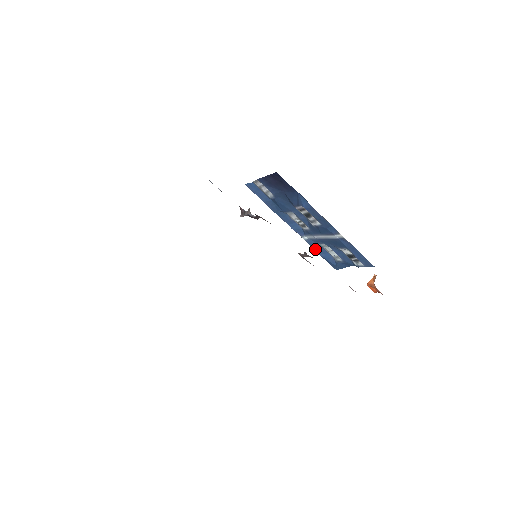
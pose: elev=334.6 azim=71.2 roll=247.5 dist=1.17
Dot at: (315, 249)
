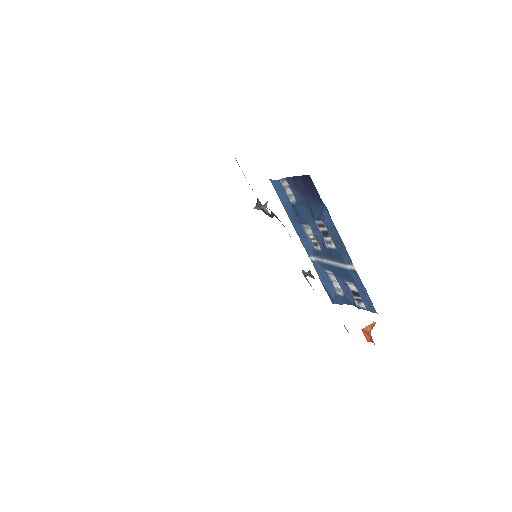
Dot at: (318, 274)
